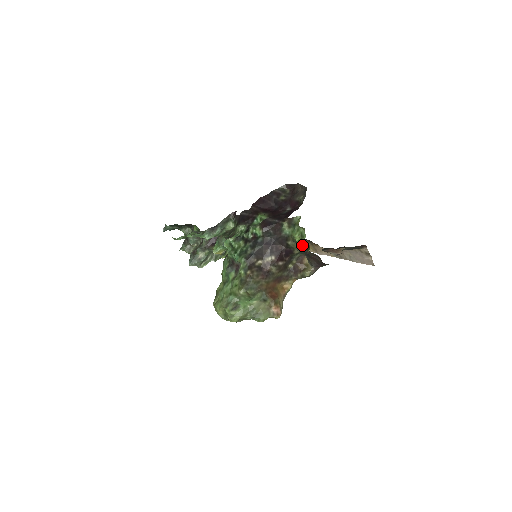
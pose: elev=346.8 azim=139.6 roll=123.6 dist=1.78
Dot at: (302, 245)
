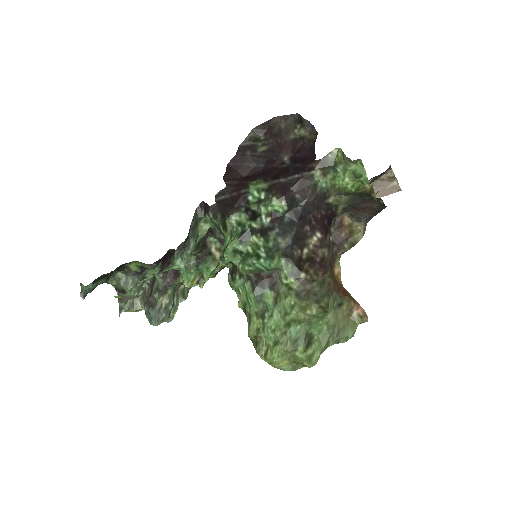
Dot at: (358, 191)
